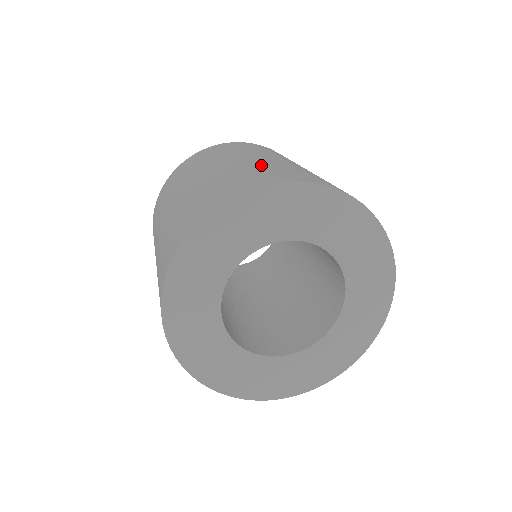
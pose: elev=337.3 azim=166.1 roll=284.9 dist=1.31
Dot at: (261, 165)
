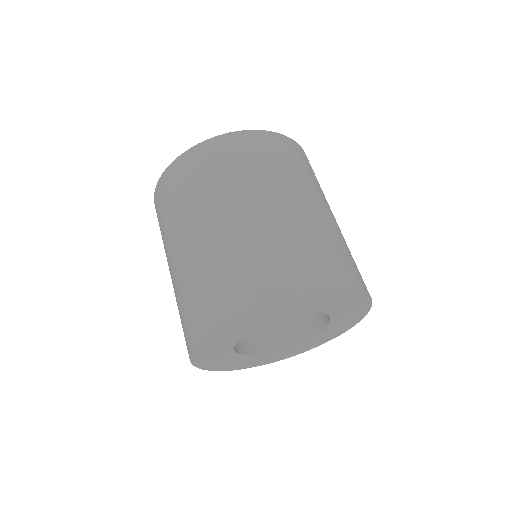
Dot at: (309, 232)
